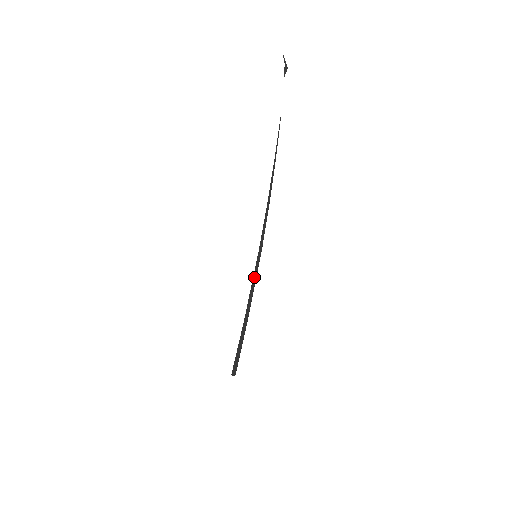
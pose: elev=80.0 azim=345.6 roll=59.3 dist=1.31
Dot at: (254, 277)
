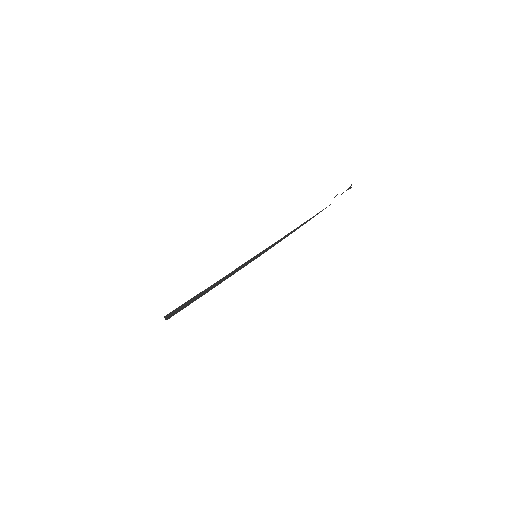
Dot at: (244, 264)
